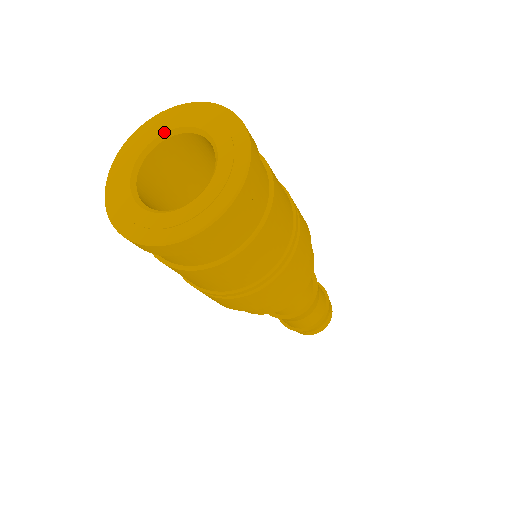
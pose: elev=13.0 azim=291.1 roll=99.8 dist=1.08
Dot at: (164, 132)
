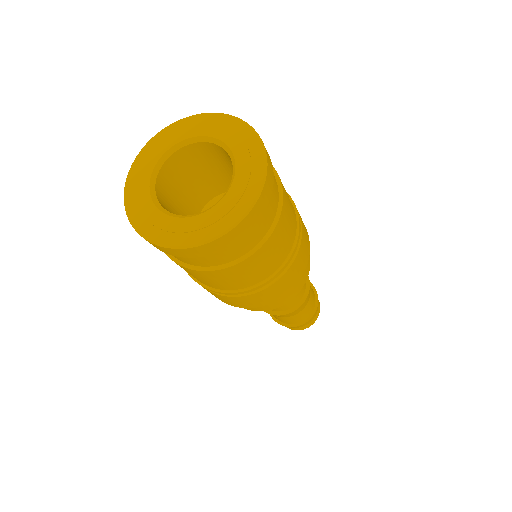
Dot at: (204, 135)
